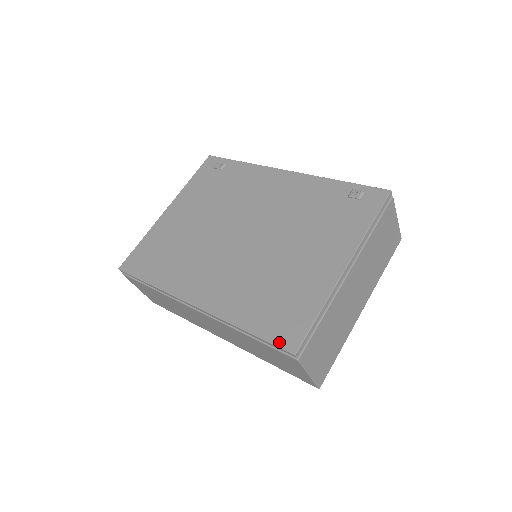
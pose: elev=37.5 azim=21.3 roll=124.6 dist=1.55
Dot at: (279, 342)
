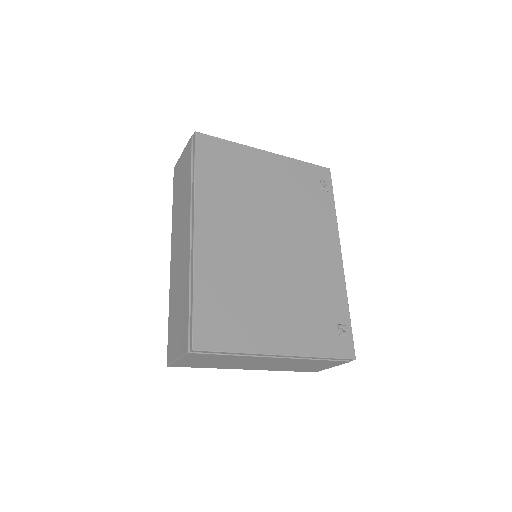
Dot at: (197, 330)
